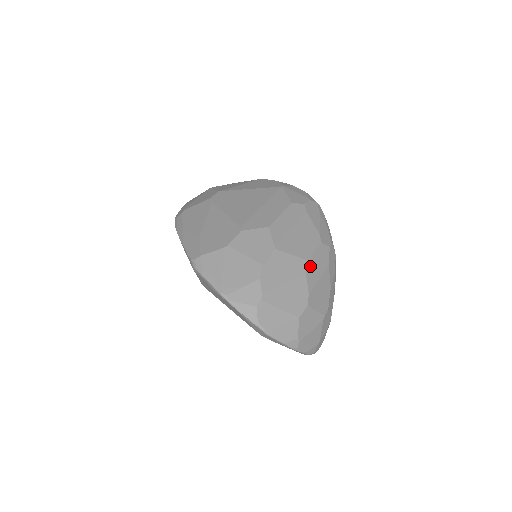
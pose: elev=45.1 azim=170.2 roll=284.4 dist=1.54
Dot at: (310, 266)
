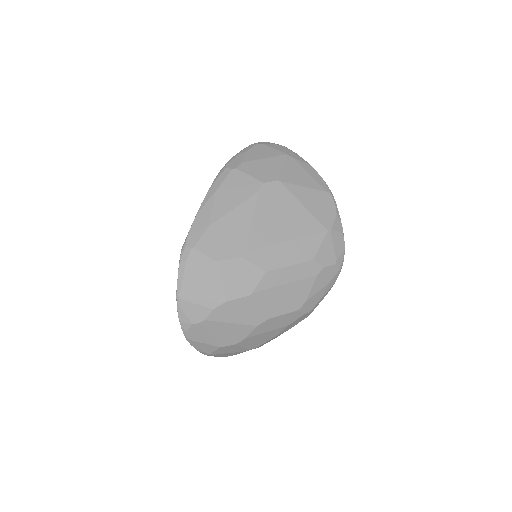
Dot at: (267, 322)
